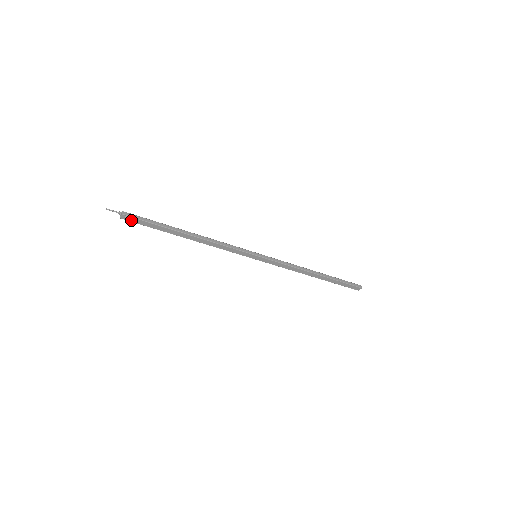
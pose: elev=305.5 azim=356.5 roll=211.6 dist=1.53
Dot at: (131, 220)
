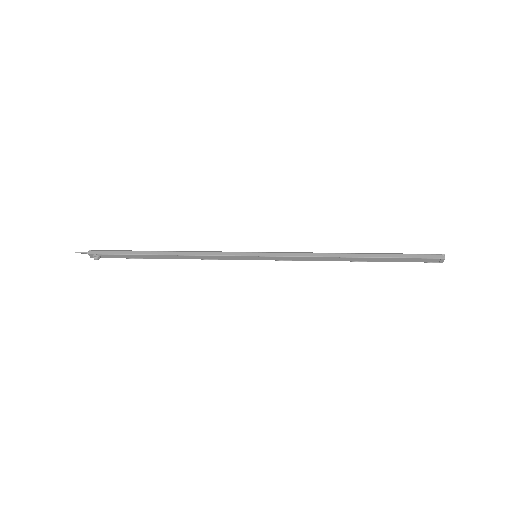
Dot at: (101, 257)
